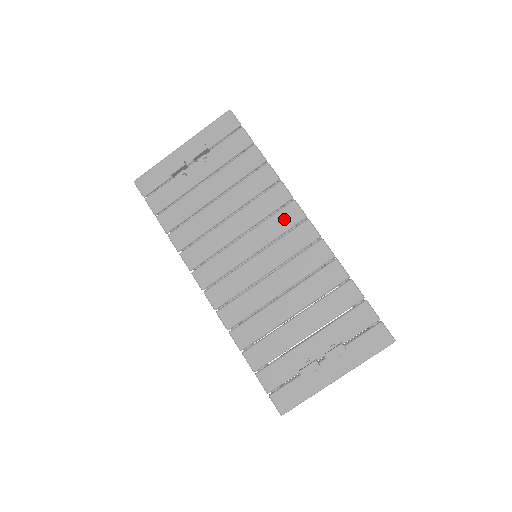
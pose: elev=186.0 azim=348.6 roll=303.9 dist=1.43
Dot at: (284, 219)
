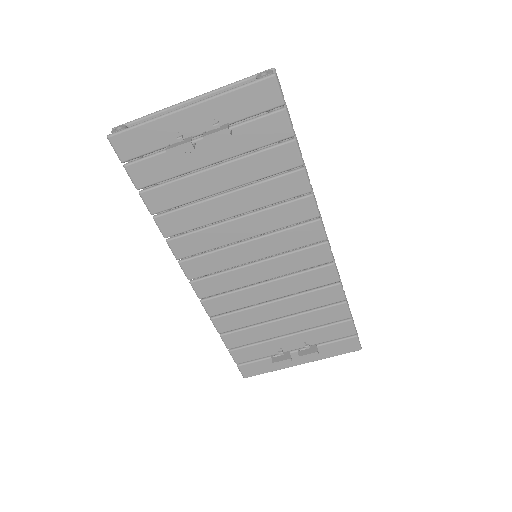
Dot at: (302, 236)
